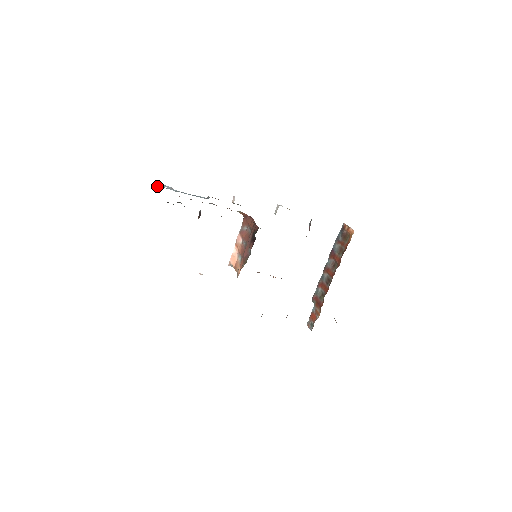
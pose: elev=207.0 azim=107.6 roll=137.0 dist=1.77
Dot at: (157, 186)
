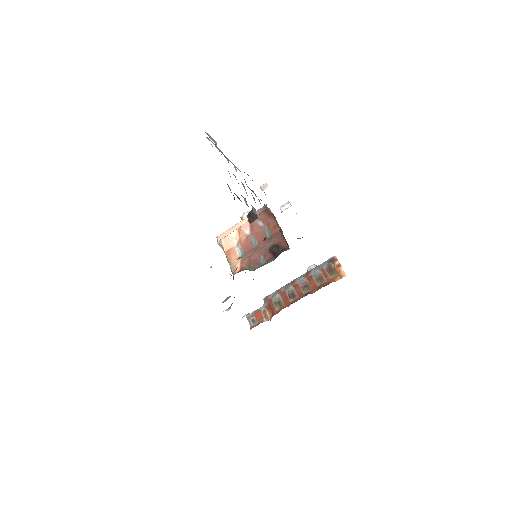
Dot at: (207, 138)
